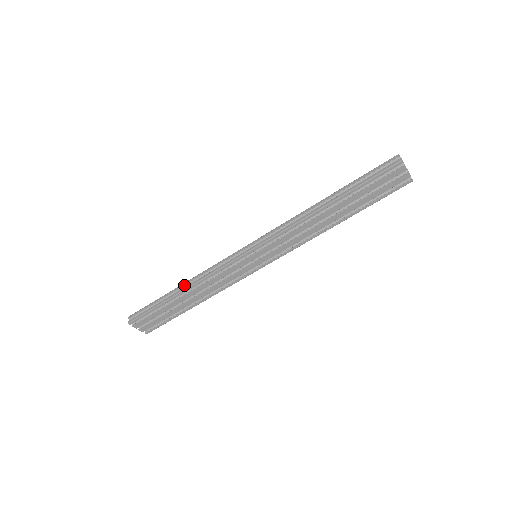
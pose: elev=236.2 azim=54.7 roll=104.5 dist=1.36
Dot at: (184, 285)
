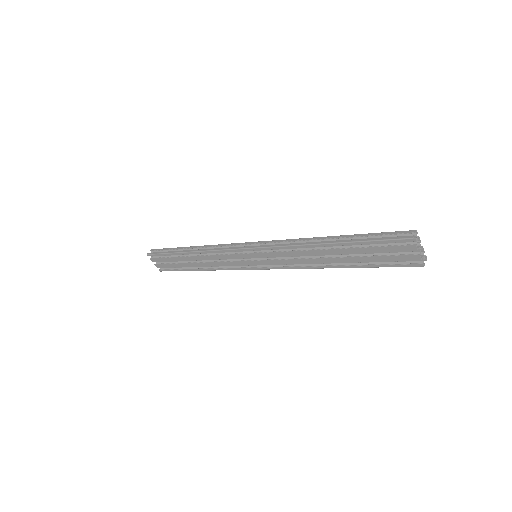
Dot at: (194, 248)
